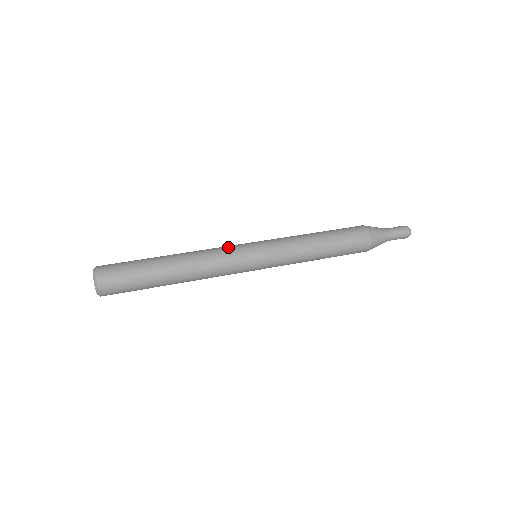
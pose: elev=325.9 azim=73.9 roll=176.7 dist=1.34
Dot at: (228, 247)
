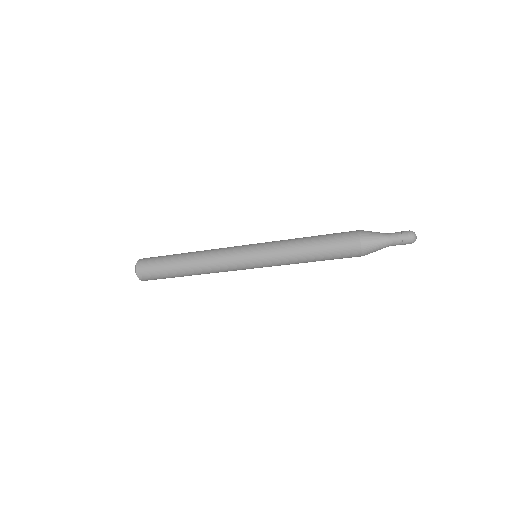
Dot at: occluded
